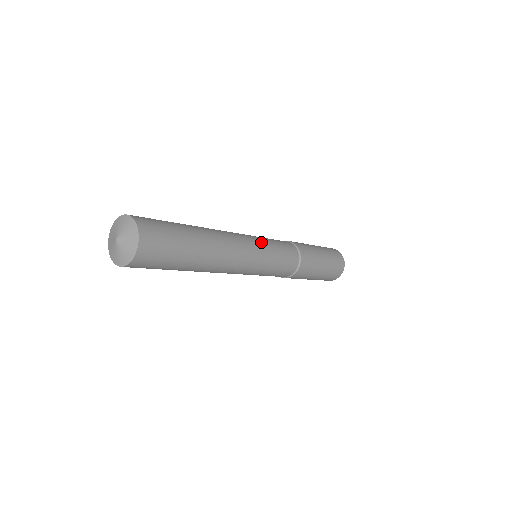
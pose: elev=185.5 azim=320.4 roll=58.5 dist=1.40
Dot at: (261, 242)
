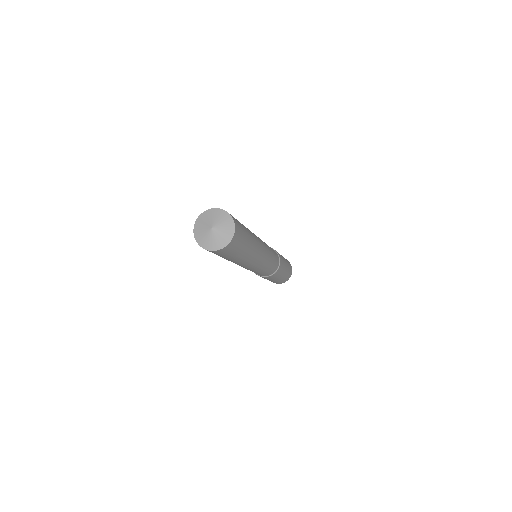
Dot at: (264, 242)
